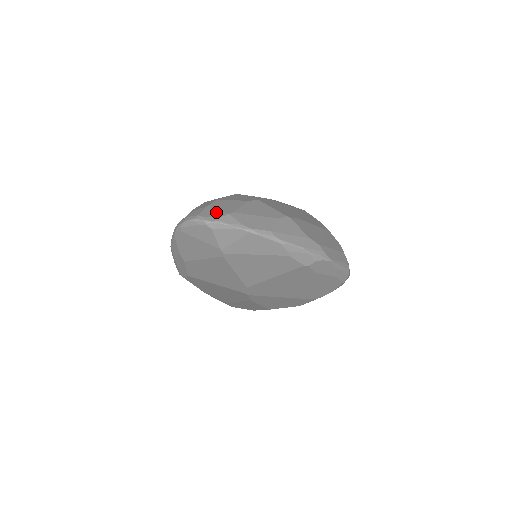
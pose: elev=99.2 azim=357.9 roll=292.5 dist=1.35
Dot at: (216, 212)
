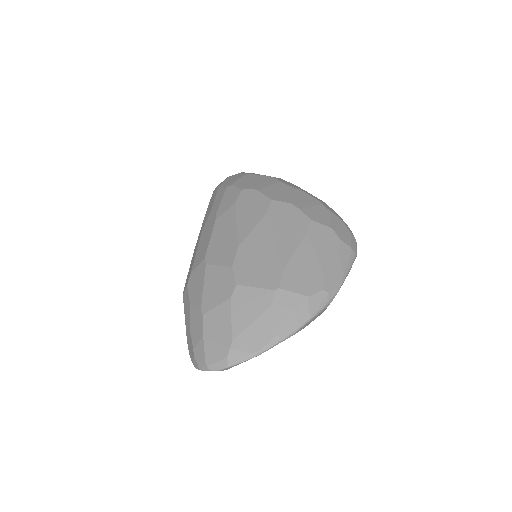
Dot at: (217, 350)
